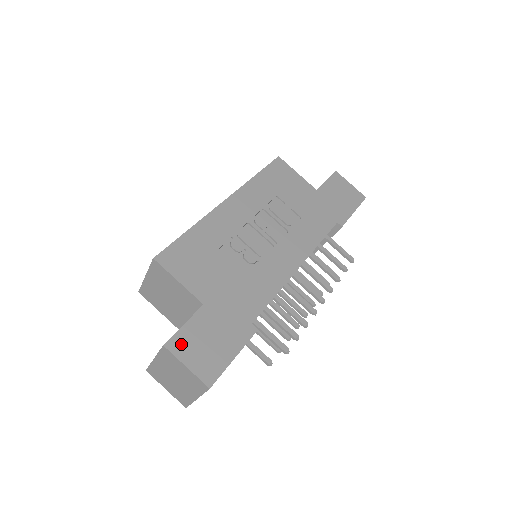
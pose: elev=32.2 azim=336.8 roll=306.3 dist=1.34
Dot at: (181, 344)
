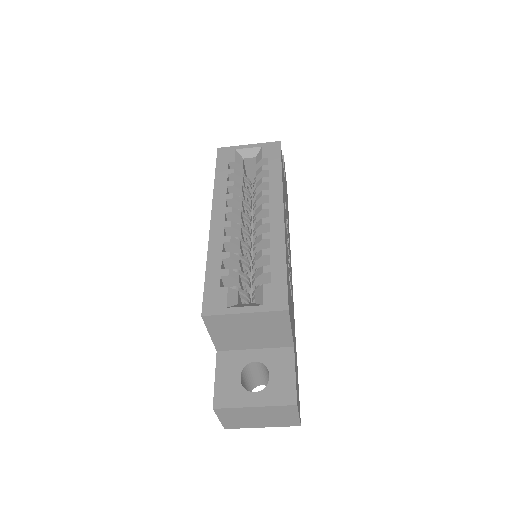
Dot at: (297, 396)
